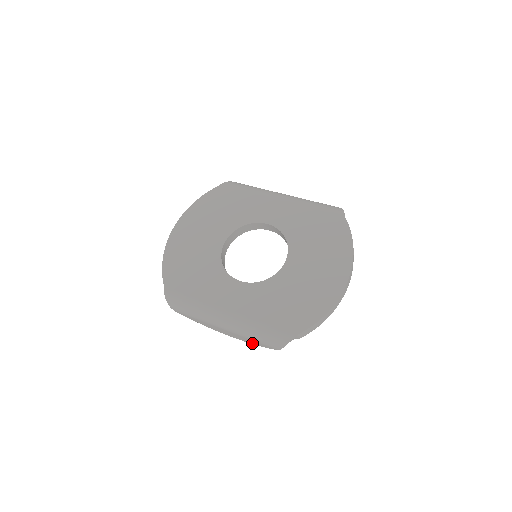
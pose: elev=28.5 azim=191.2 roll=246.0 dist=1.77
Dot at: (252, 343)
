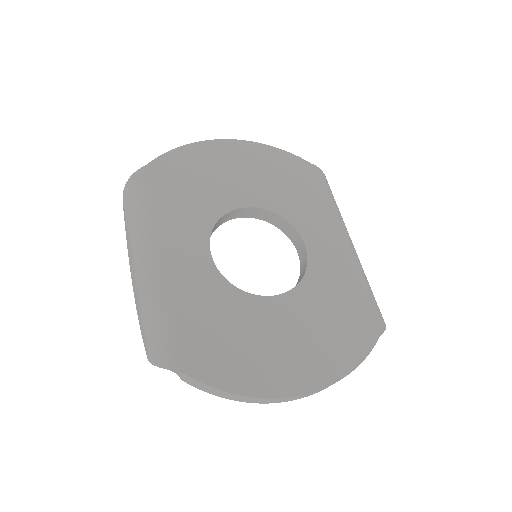
Dot at: occluded
